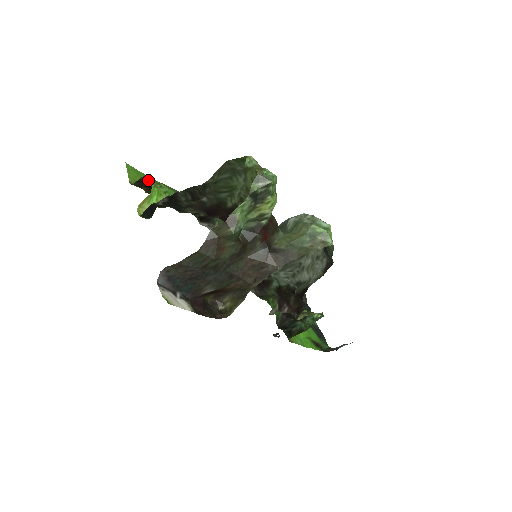
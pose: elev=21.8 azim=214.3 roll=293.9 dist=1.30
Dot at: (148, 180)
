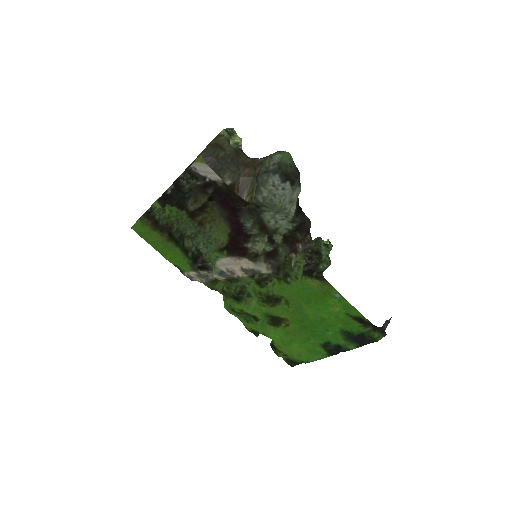
Dot at: (153, 211)
